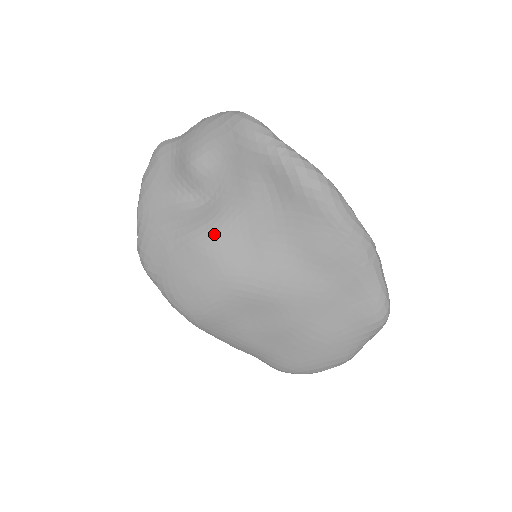
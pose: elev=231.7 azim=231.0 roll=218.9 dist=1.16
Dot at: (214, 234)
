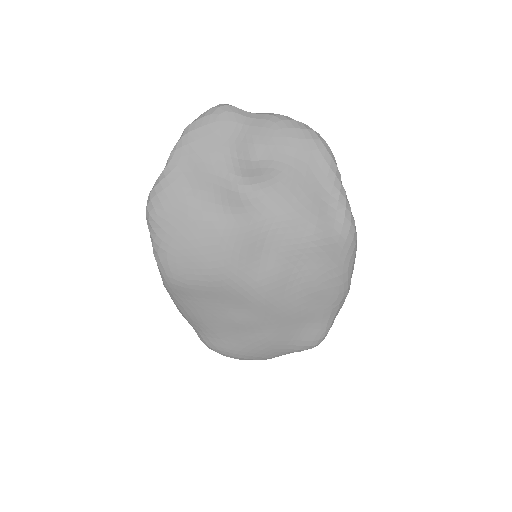
Dot at: (244, 227)
